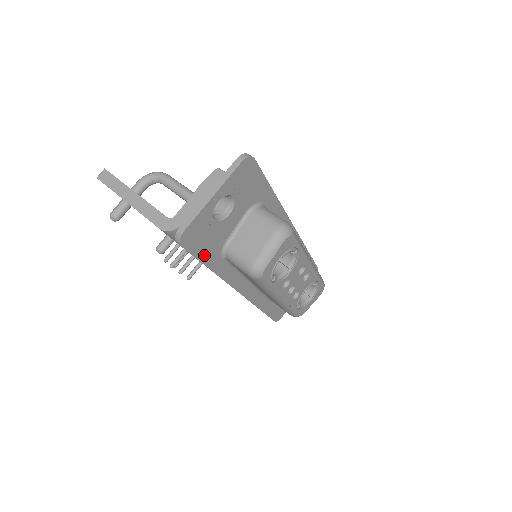
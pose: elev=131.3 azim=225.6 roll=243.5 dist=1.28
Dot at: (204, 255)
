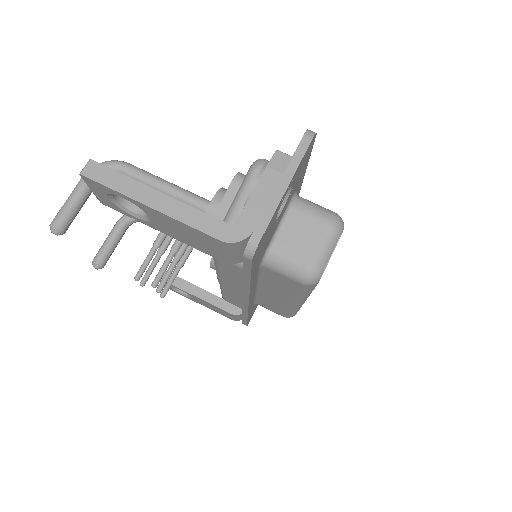
Dot at: (255, 267)
